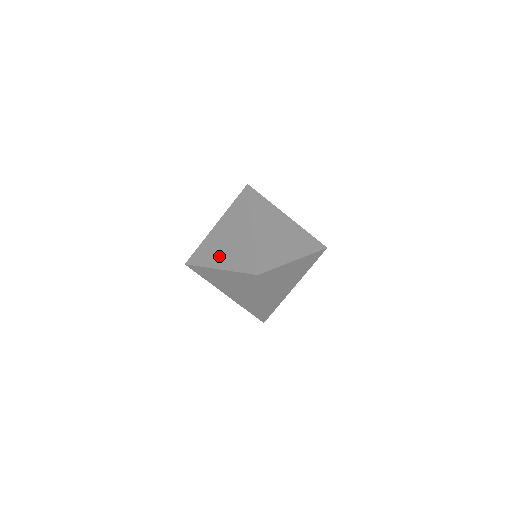
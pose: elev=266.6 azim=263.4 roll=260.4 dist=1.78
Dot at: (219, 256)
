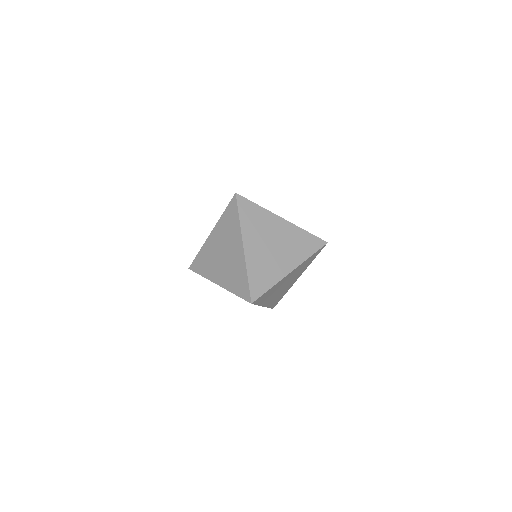
Dot at: (217, 271)
